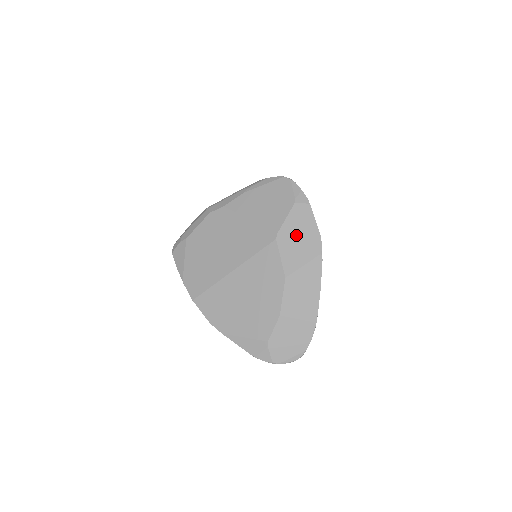
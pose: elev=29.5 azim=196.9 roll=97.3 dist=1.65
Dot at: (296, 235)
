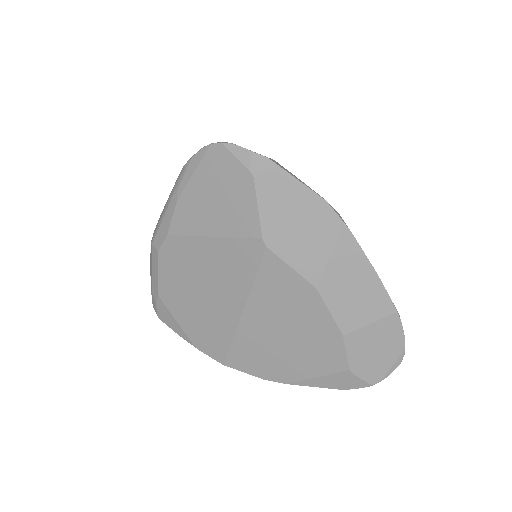
Dot at: (289, 223)
